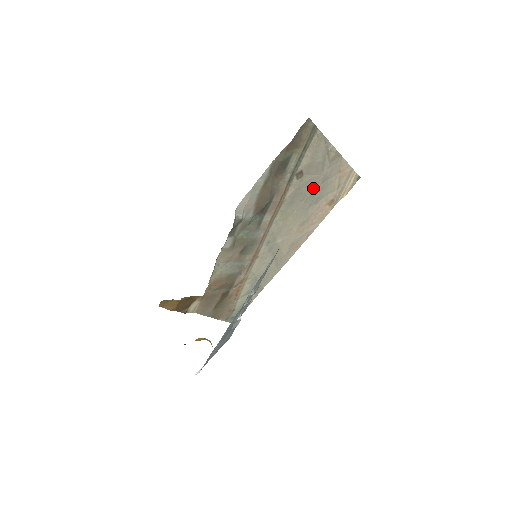
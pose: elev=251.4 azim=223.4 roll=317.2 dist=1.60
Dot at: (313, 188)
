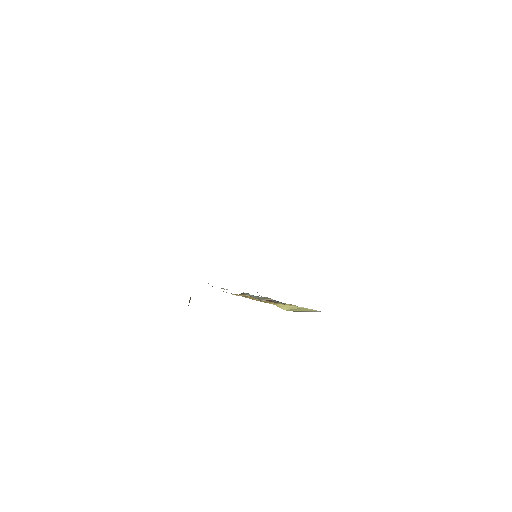
Dot at: occluded
